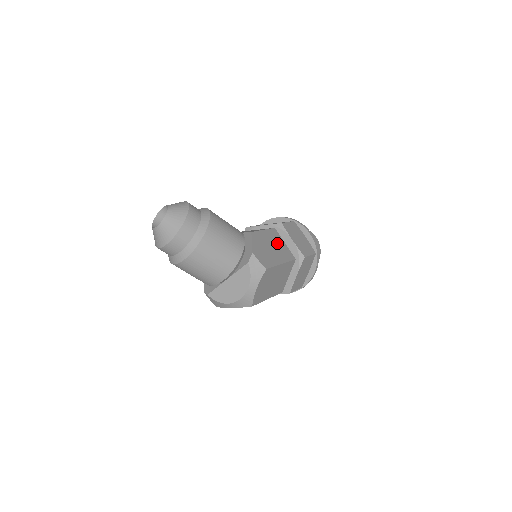
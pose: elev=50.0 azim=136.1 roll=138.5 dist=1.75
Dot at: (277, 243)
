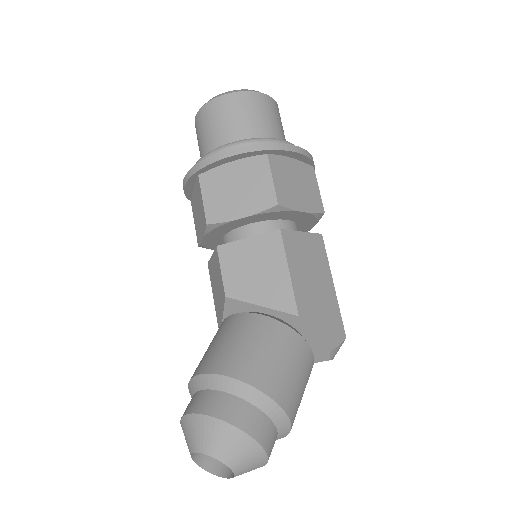
Dot at: (305, 257)
